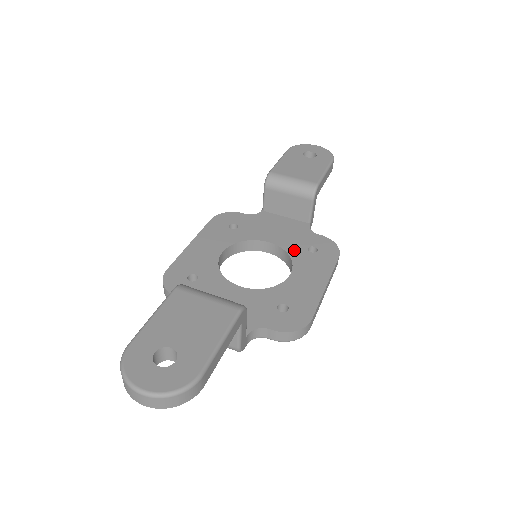
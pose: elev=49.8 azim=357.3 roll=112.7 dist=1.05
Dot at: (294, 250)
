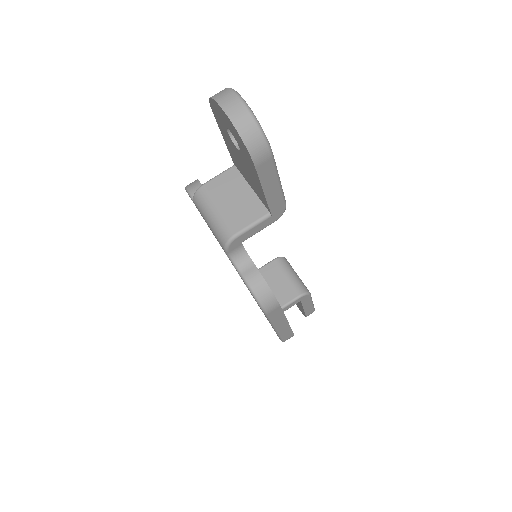
Dot at: occluded
